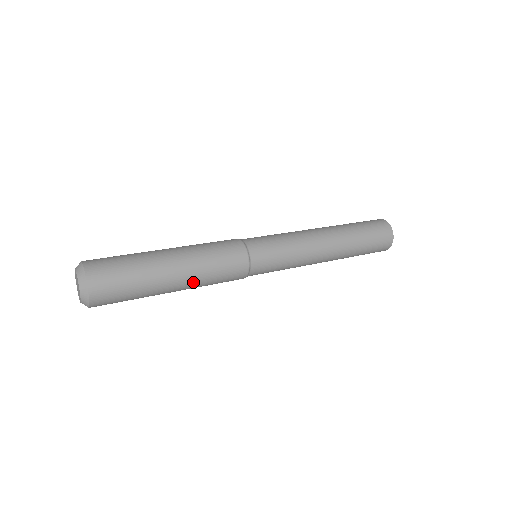
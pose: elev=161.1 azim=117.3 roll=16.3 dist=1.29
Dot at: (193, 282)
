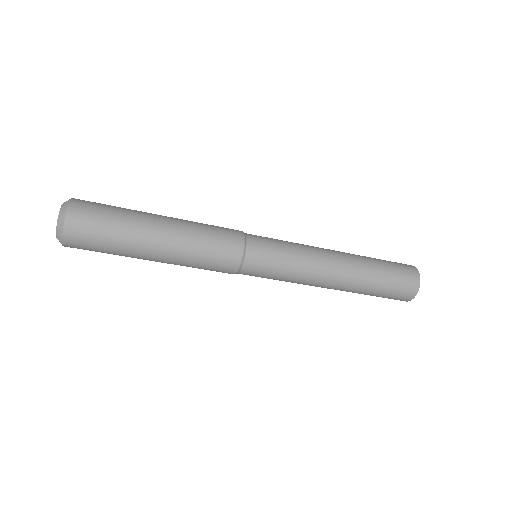
Dot at: (180, 238)
